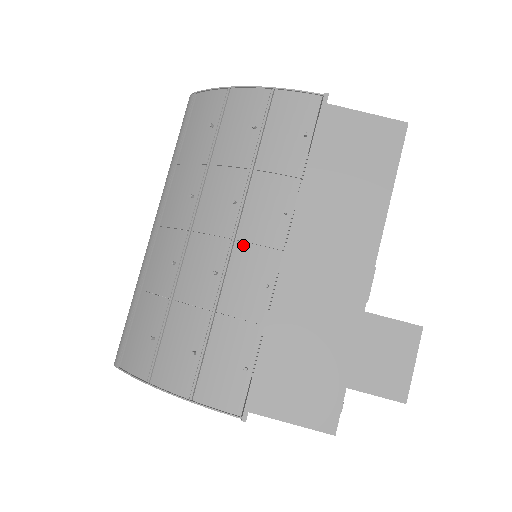
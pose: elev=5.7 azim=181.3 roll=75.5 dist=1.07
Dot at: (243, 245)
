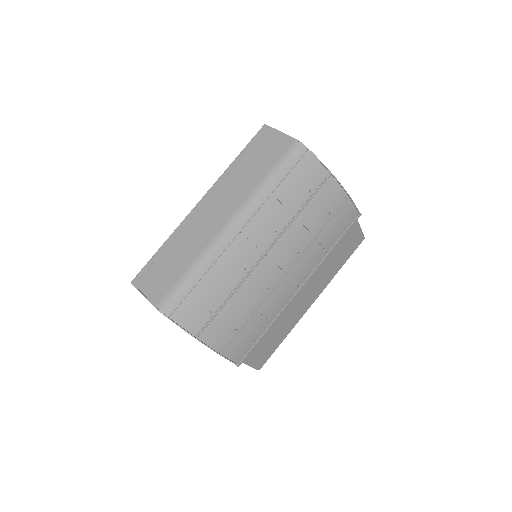
Dot at: (288, 279)
